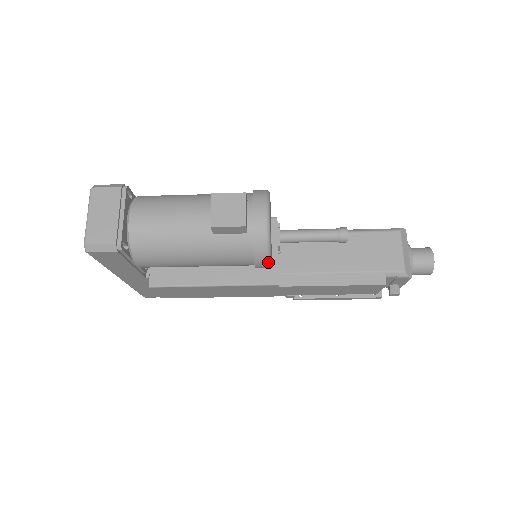
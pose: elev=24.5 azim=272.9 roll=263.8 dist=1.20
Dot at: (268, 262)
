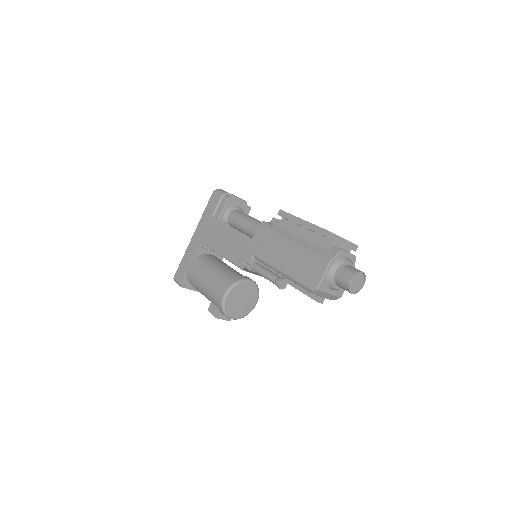
Dot at: occluded
